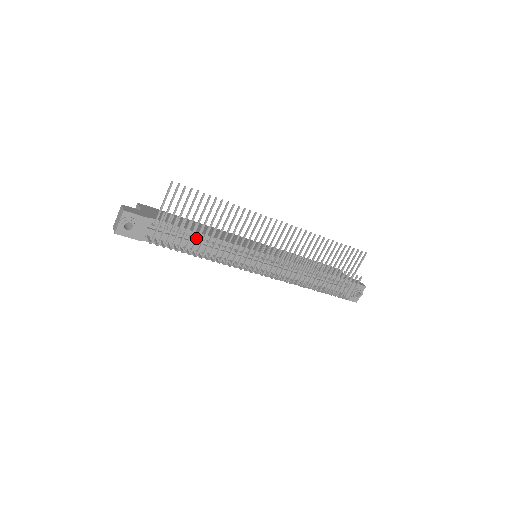
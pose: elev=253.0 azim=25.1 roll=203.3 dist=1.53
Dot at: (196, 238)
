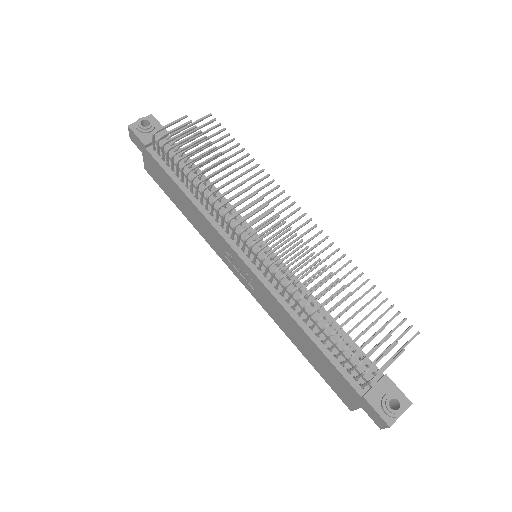
Dot at: (200, 154)
